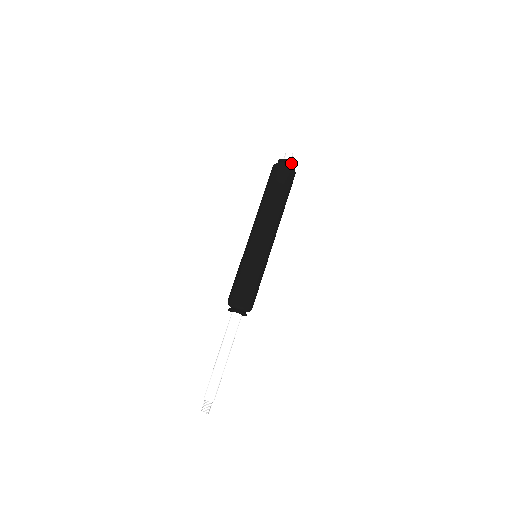
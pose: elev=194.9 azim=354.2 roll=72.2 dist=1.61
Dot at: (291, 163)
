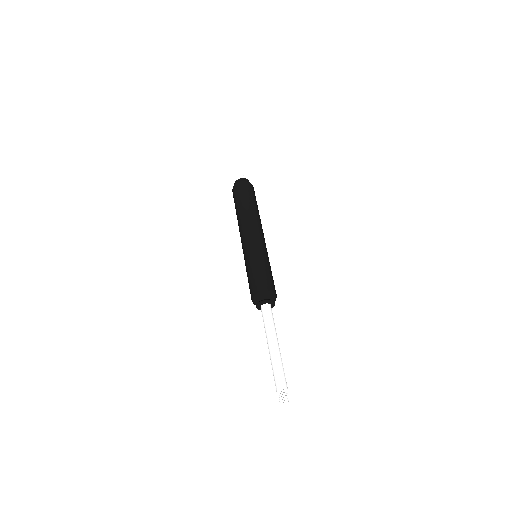
Dot at: occluded
